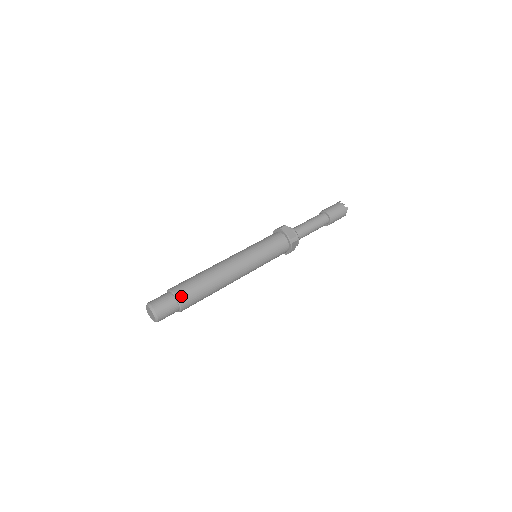
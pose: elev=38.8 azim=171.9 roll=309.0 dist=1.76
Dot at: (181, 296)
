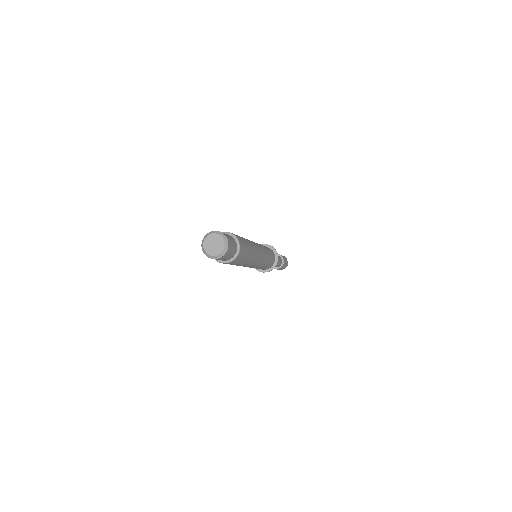
Dot at: (242, 247)
